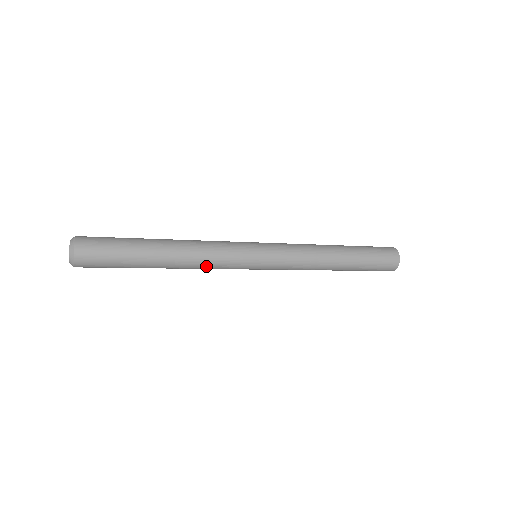
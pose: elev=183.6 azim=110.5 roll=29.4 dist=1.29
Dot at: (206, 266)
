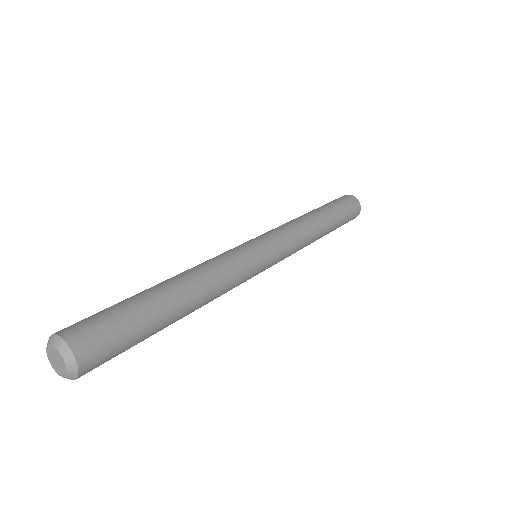
Dot at: (223, 292)
